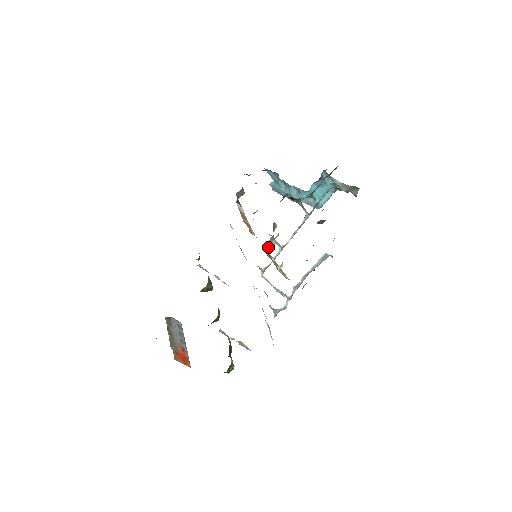
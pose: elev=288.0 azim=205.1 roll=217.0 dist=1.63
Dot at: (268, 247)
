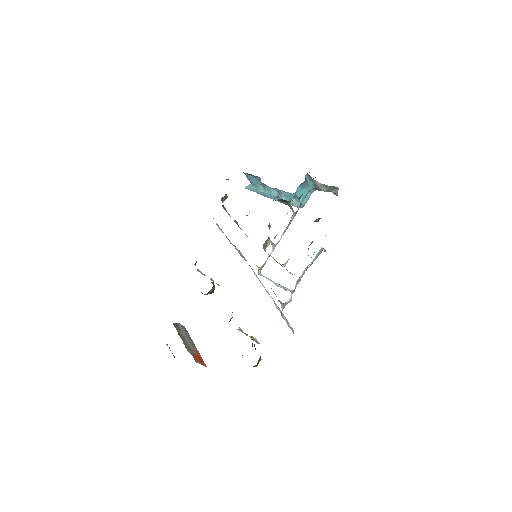
Dot at: (265, 247)
